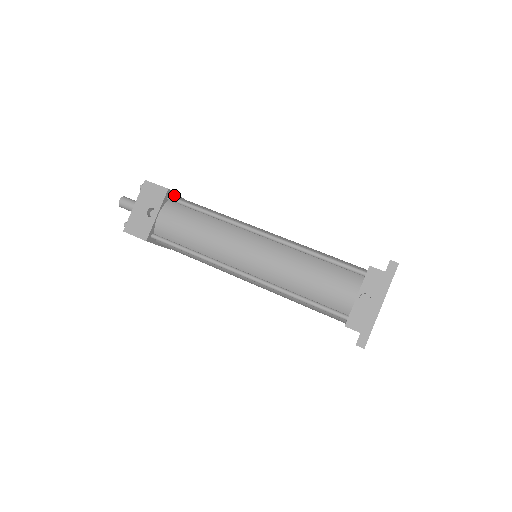
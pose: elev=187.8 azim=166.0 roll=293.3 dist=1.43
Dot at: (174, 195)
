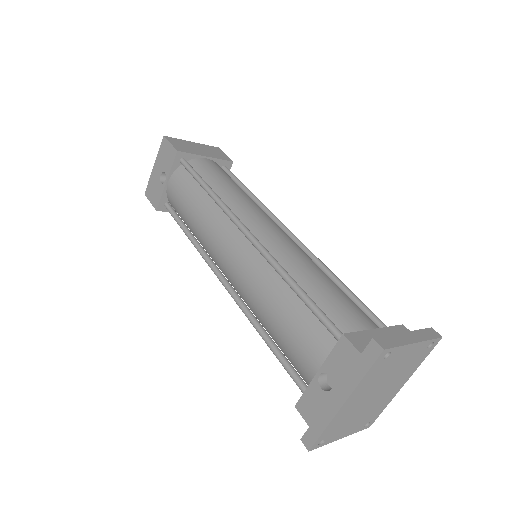
Dot at: (194, 156)
